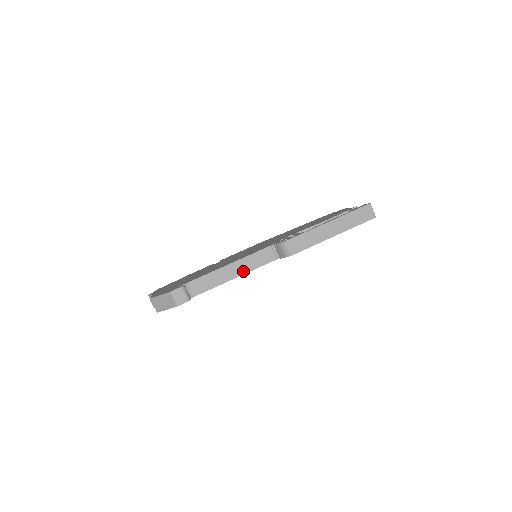
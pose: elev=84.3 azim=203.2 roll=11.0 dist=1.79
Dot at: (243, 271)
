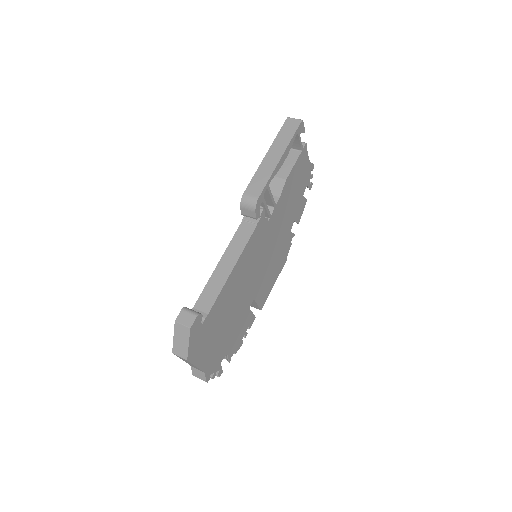
Dot at: (235, 258)
